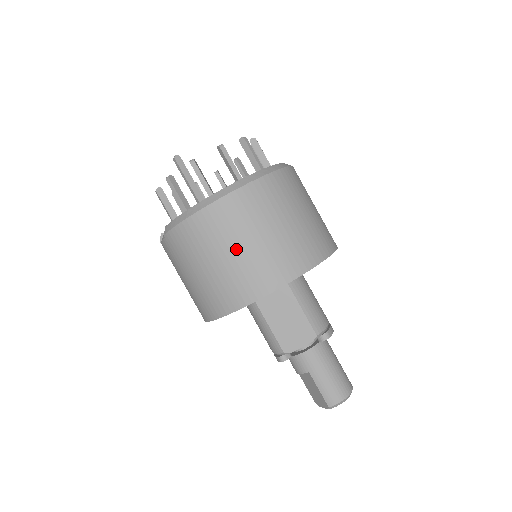
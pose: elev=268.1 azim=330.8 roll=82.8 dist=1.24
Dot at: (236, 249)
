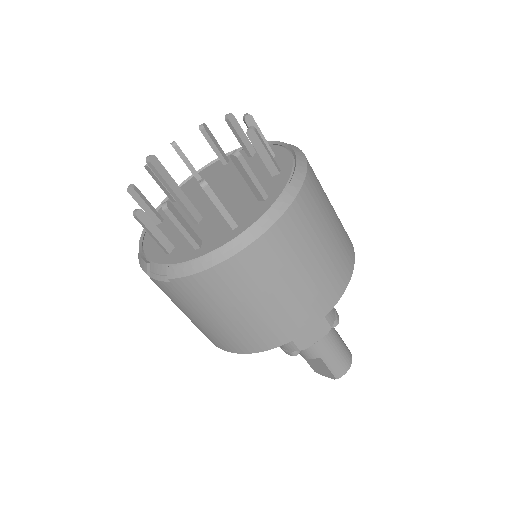
Dot at: (279, 290)
